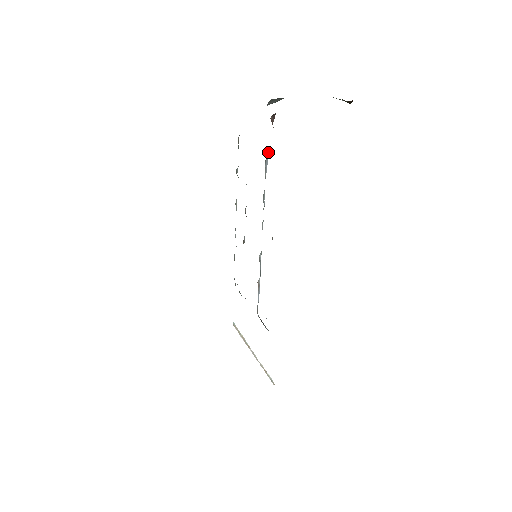
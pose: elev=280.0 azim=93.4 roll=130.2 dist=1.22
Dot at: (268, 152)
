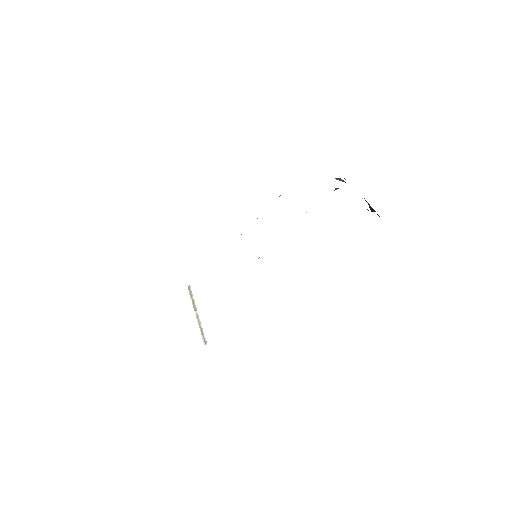
Dot at: occluded
